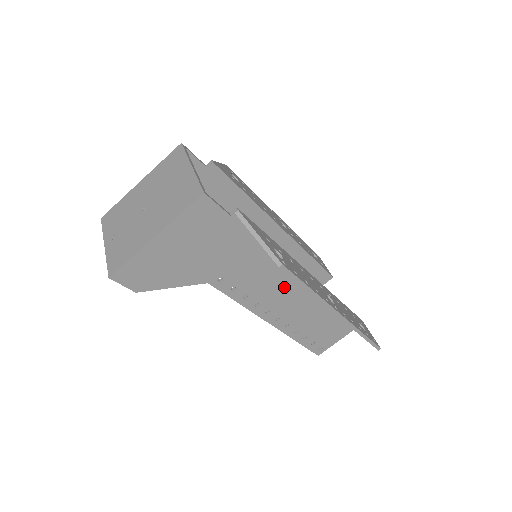
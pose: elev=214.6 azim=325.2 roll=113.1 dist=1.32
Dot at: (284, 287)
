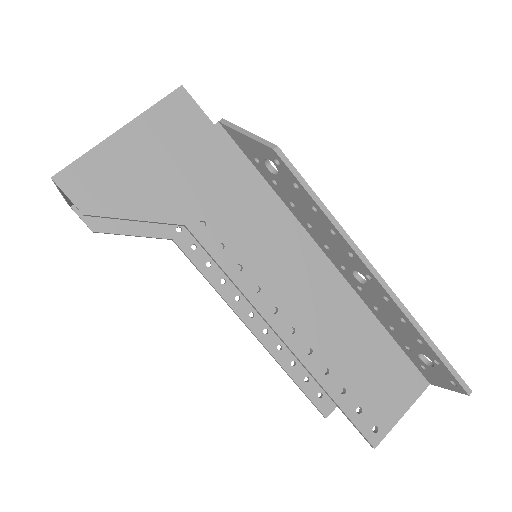
Dot at: (294, 264)
